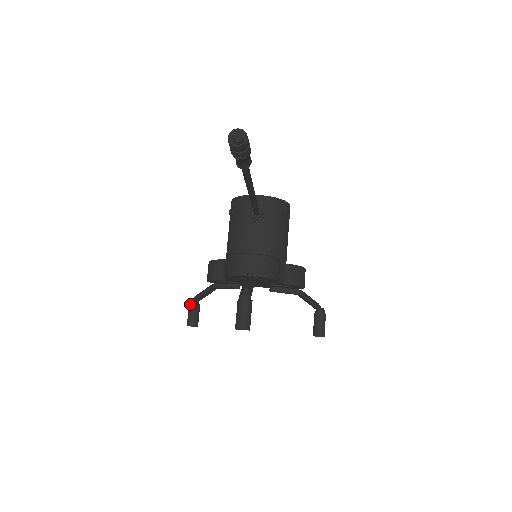
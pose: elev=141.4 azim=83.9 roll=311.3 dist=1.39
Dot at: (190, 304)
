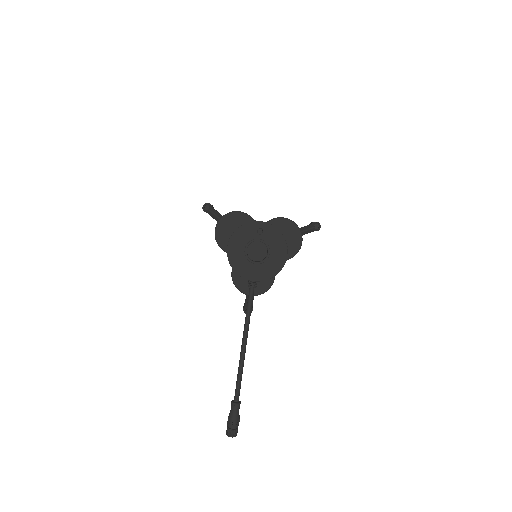
Dot at: occluded
